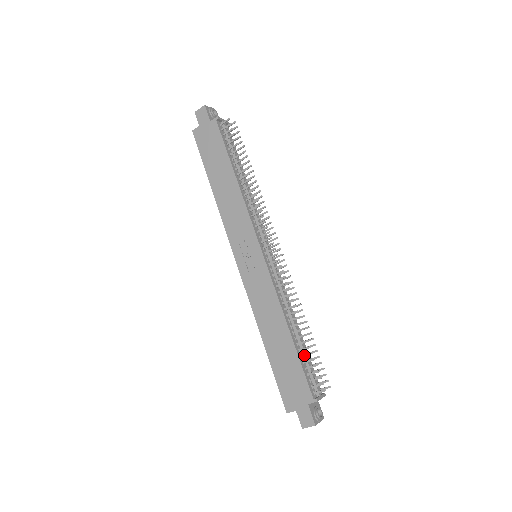
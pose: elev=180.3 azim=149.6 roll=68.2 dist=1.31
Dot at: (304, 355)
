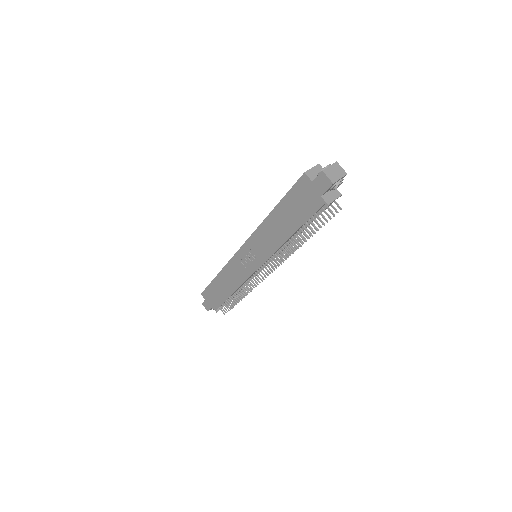
Dot at: (229, 301)
